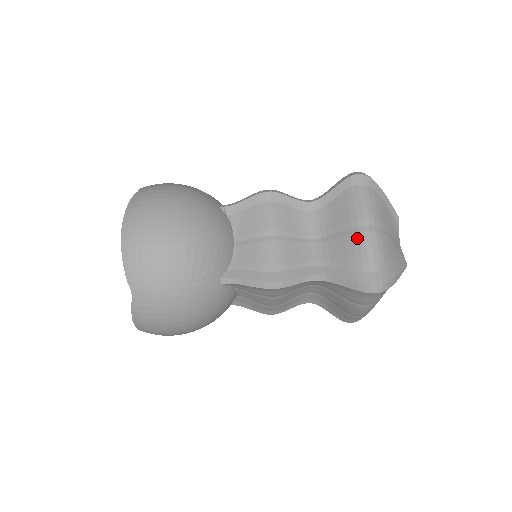
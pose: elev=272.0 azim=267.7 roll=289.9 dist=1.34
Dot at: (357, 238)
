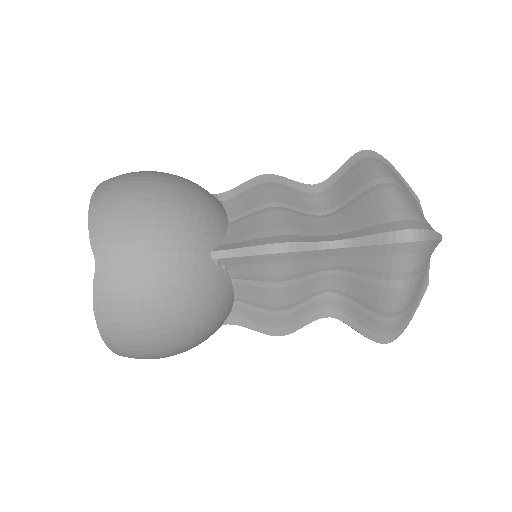
Dot at: (375, 194)
